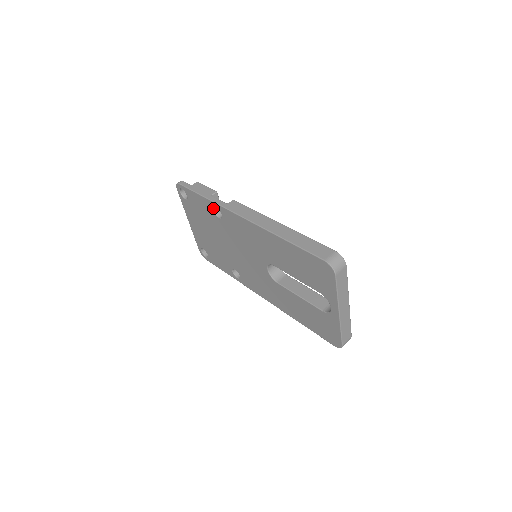
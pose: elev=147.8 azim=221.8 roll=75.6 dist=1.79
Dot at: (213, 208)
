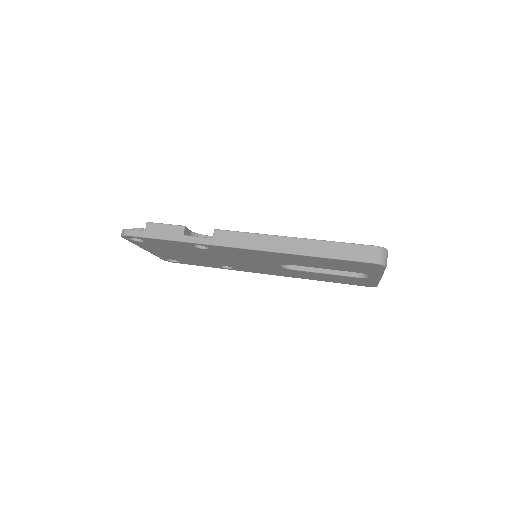
Dot at: (193, 245)
